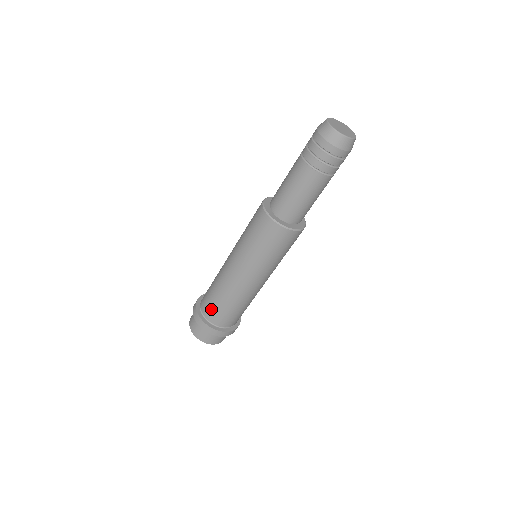
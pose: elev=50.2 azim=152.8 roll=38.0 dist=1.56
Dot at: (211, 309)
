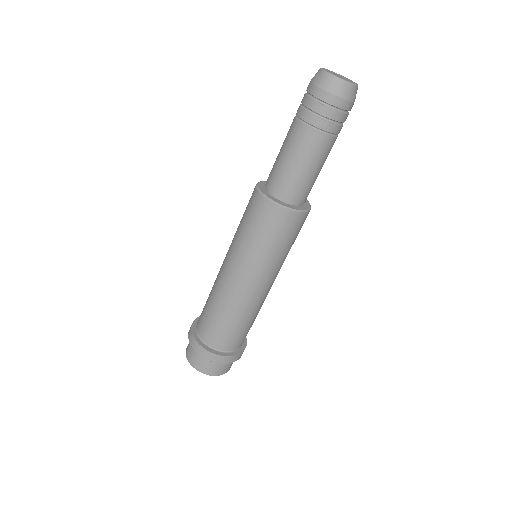
Dot at: (220, 336)
